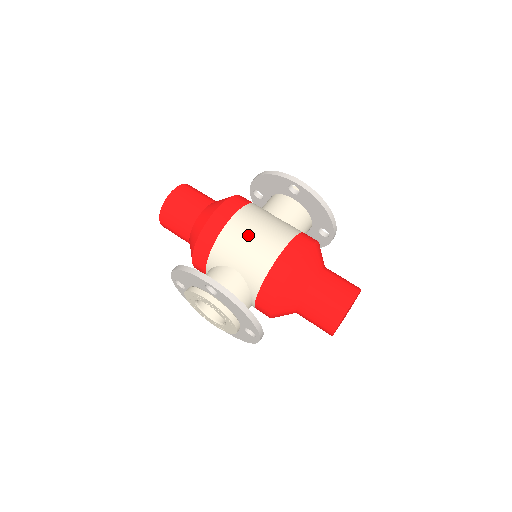
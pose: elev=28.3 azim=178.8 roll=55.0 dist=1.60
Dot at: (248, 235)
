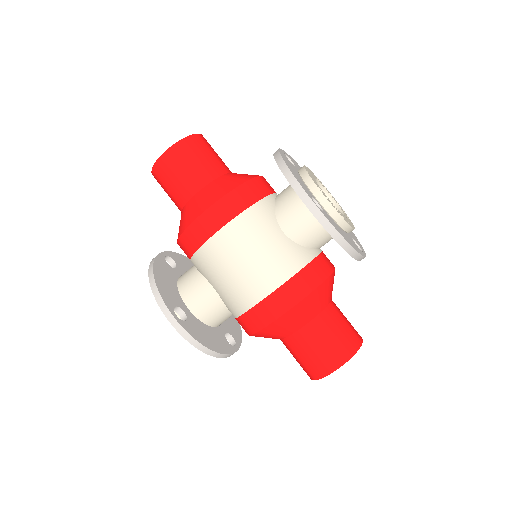
Dot at: (230, 264)
